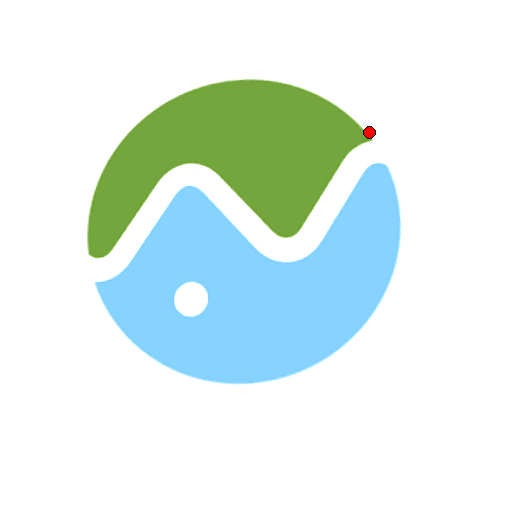
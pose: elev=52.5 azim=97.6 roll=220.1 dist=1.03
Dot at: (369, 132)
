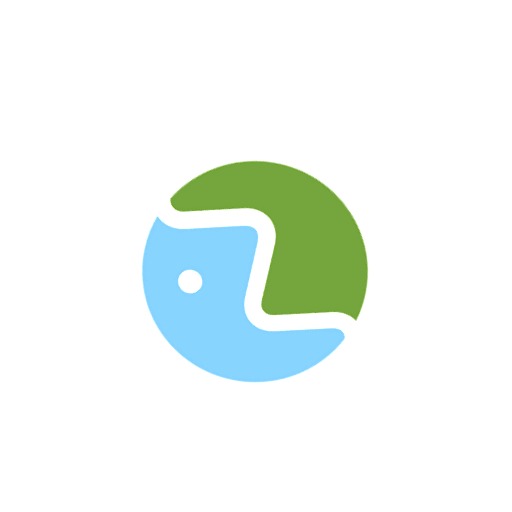
Dot at: (361, 315)
